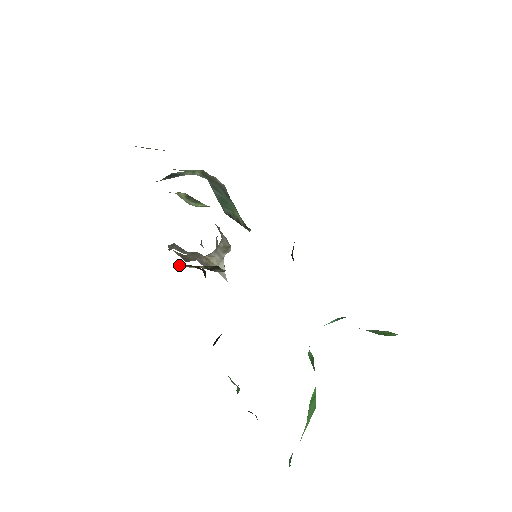
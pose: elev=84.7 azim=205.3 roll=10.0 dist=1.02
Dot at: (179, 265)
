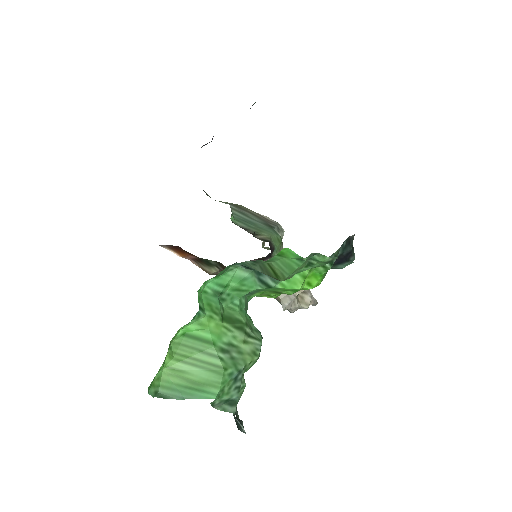
Dot at: (202, 267)
